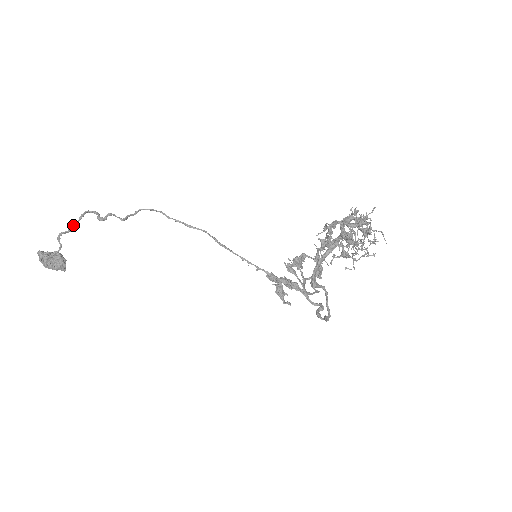
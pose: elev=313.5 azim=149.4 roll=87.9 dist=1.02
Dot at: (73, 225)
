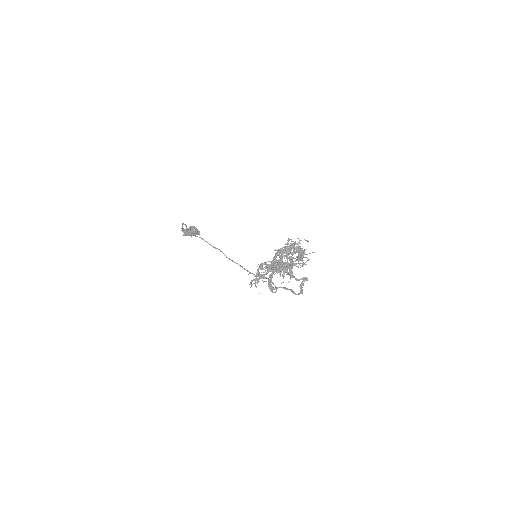
Dot at: (182, 227)
